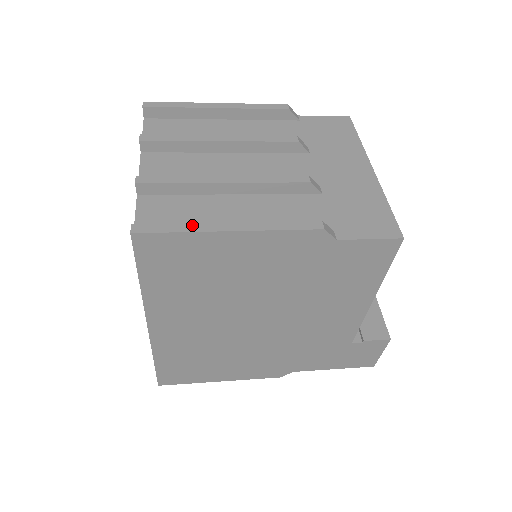
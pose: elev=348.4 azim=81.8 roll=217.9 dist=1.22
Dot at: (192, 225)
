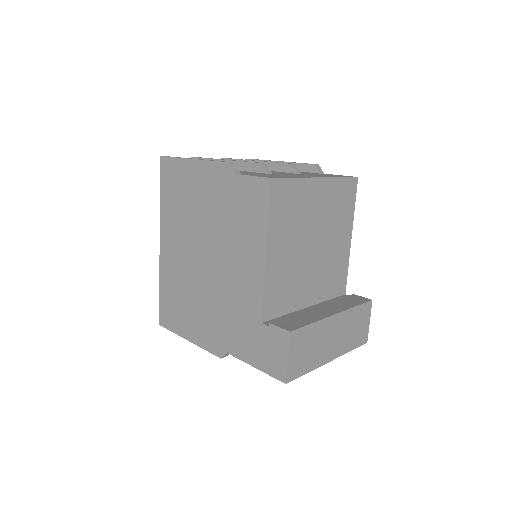
Dot at: occluded
